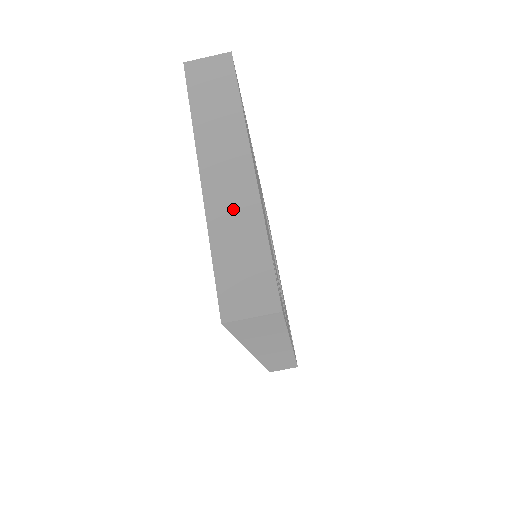
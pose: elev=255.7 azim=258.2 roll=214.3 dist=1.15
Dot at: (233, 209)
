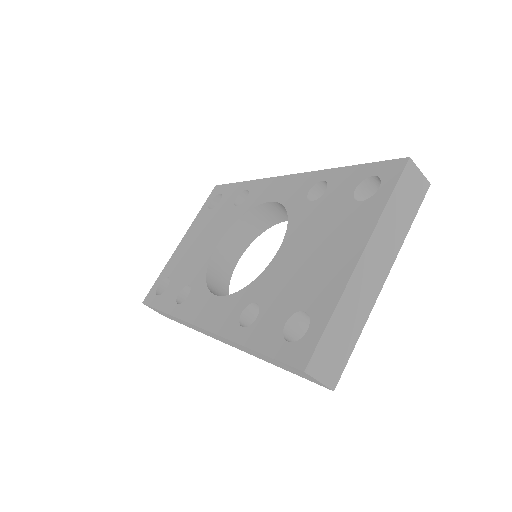
Dot at: (359, 298)
